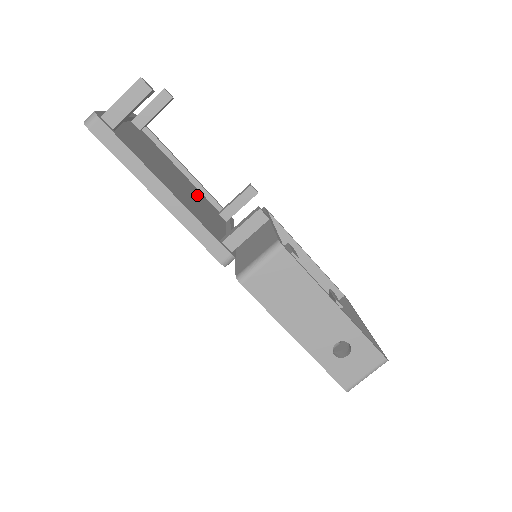
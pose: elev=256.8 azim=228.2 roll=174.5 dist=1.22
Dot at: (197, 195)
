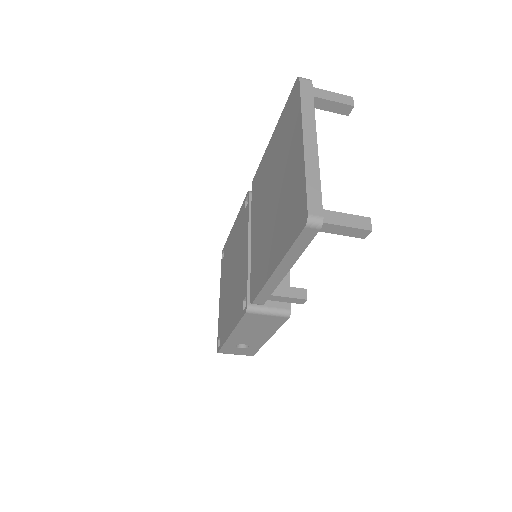
Dot at: occluded
